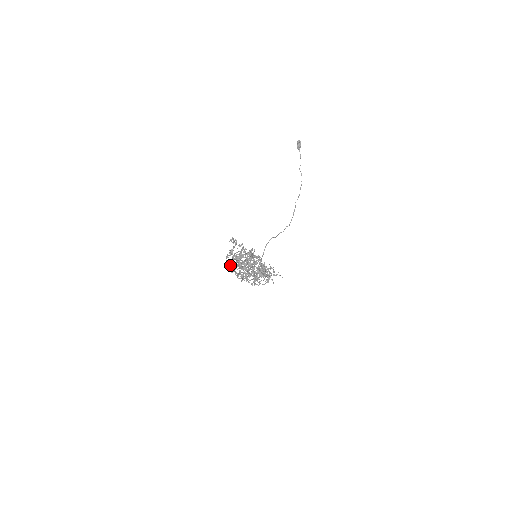
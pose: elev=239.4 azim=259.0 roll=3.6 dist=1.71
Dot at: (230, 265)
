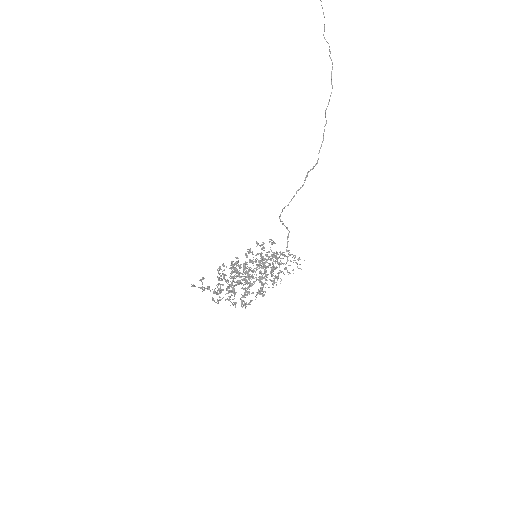
Dot at: occluded
